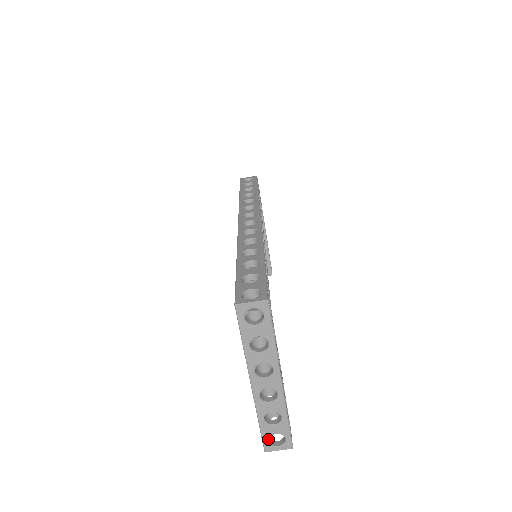
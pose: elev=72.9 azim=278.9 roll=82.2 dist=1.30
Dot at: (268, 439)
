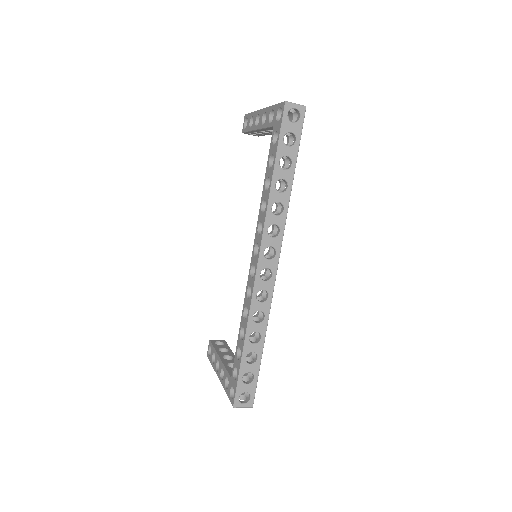
Dot at: occluded
